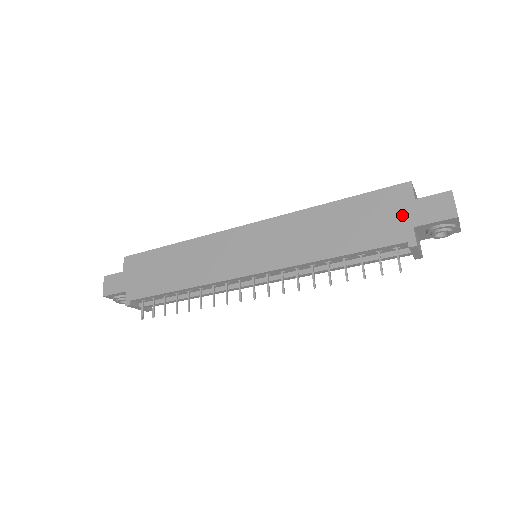
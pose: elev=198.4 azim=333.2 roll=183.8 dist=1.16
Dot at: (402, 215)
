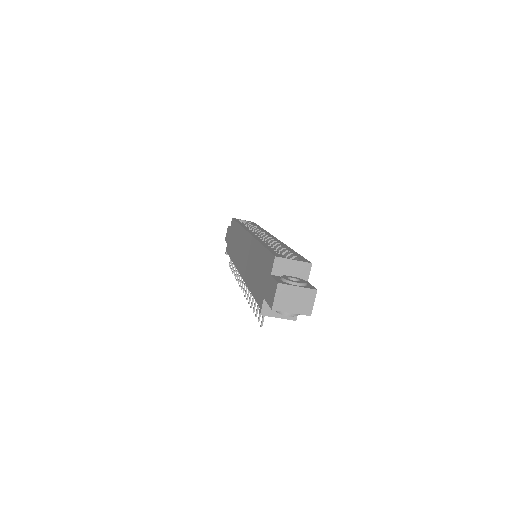
Dot at: (265, 283)
